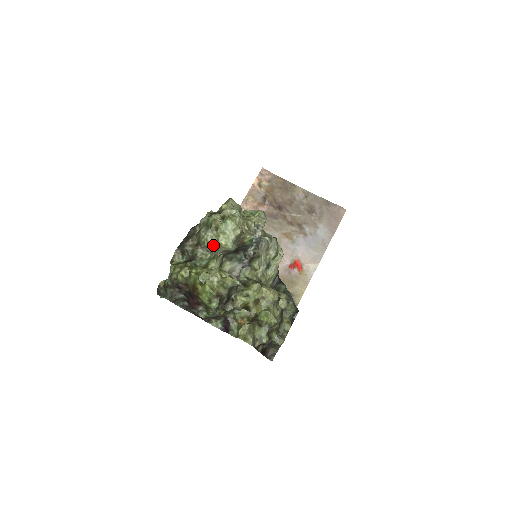
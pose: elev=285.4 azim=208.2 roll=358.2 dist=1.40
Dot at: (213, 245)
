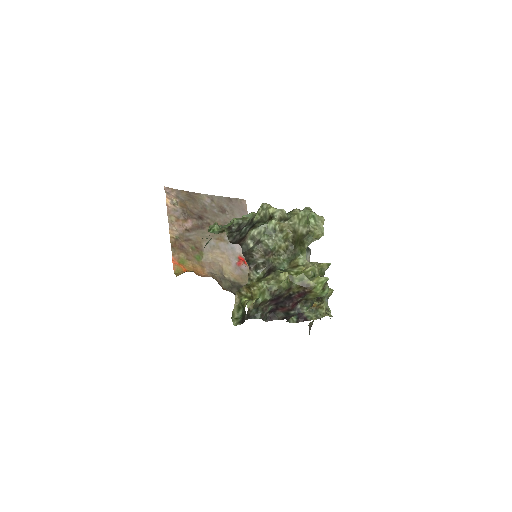
Dot at: (283, 247)
